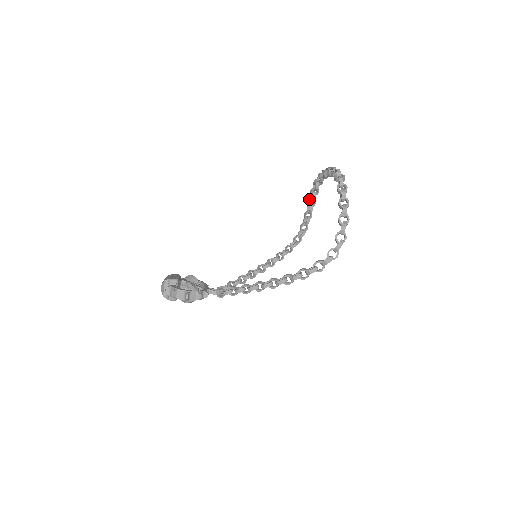
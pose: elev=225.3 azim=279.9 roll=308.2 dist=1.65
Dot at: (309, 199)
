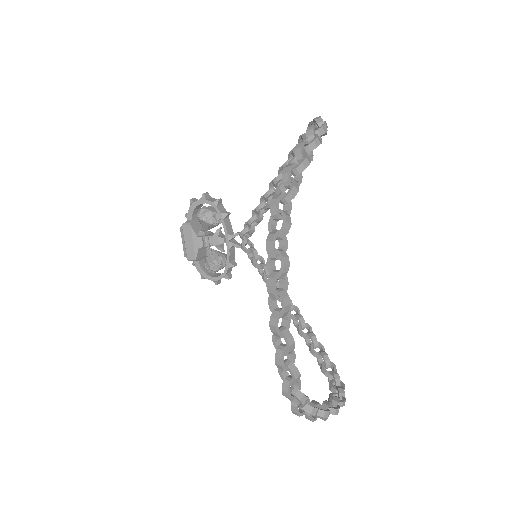
Dot at: occluded
